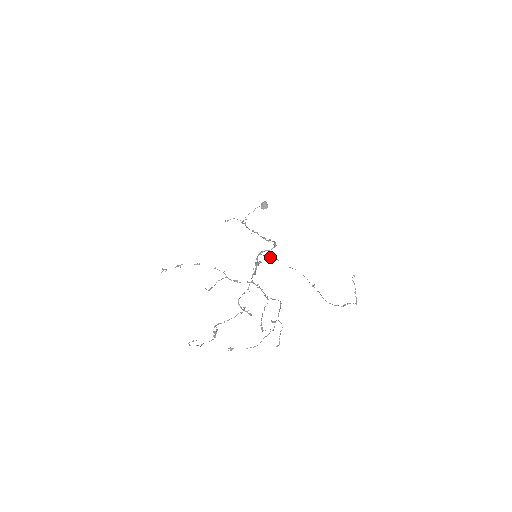
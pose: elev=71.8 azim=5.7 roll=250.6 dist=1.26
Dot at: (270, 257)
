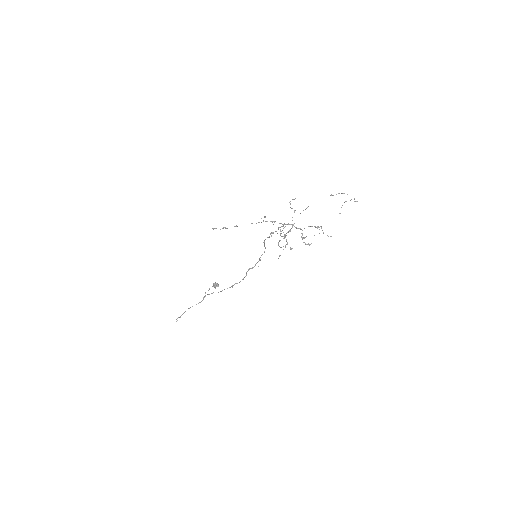
Dot at: occluded
